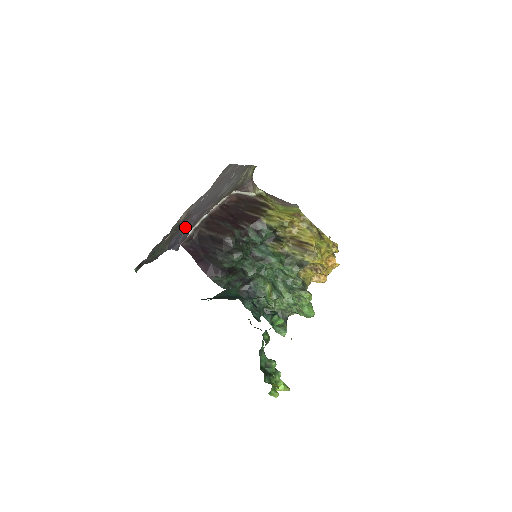
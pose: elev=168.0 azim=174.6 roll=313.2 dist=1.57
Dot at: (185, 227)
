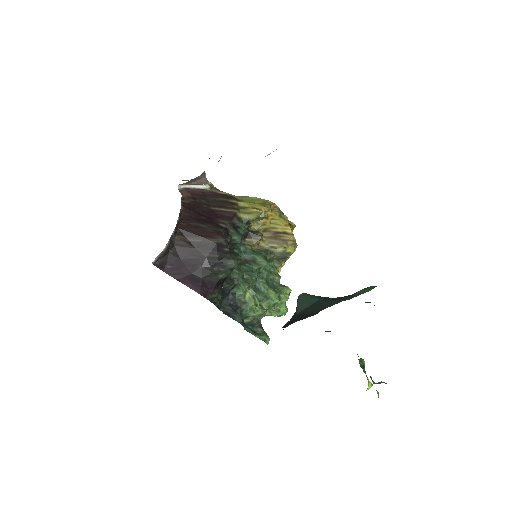
Dot at: occluded
